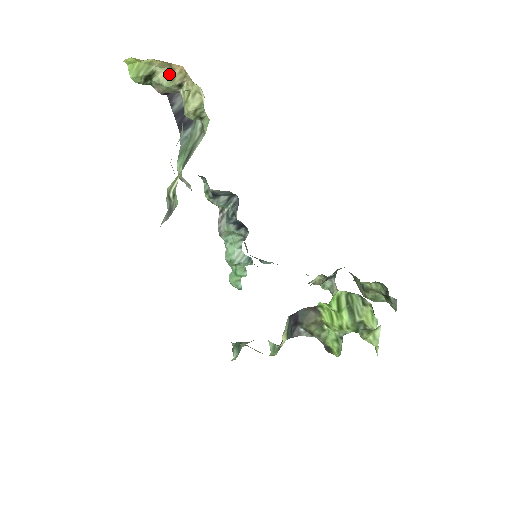
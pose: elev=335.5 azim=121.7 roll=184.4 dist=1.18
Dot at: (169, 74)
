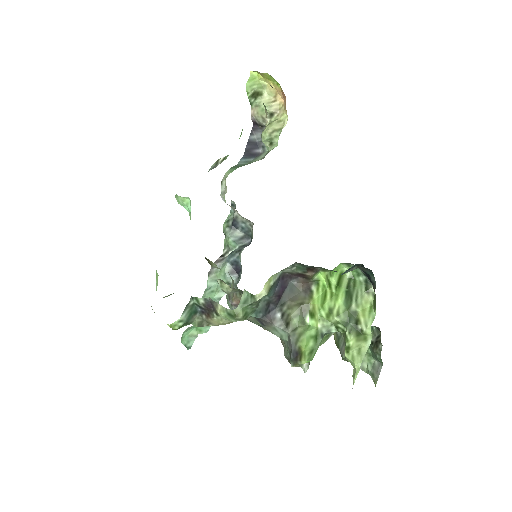
Dot at: (270, 101)
